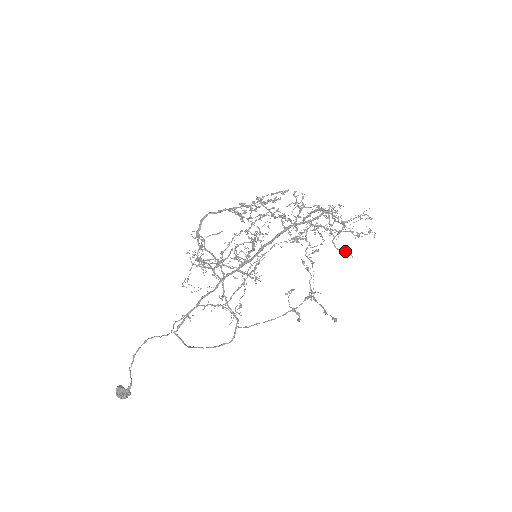
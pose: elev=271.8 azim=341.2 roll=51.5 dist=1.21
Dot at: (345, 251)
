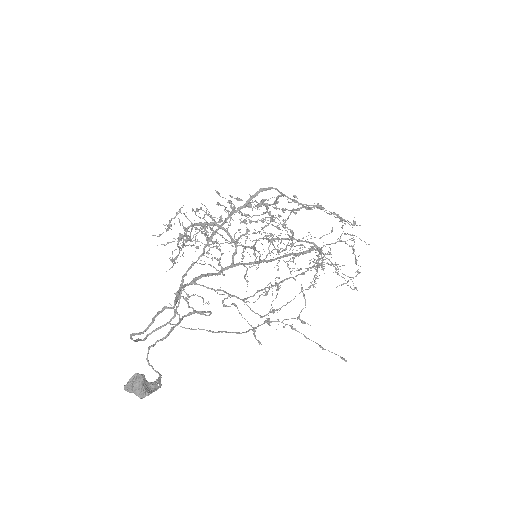
Dot at: occluded
